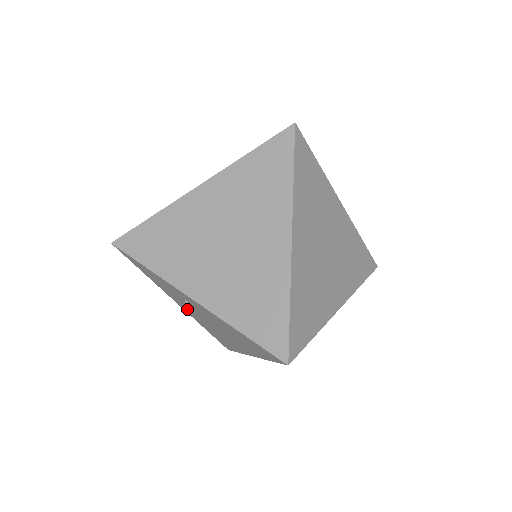
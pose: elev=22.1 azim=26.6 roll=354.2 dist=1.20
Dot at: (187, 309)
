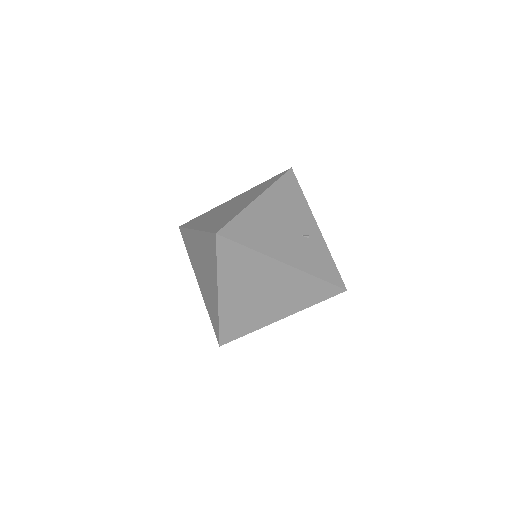
Dot at: occluded
